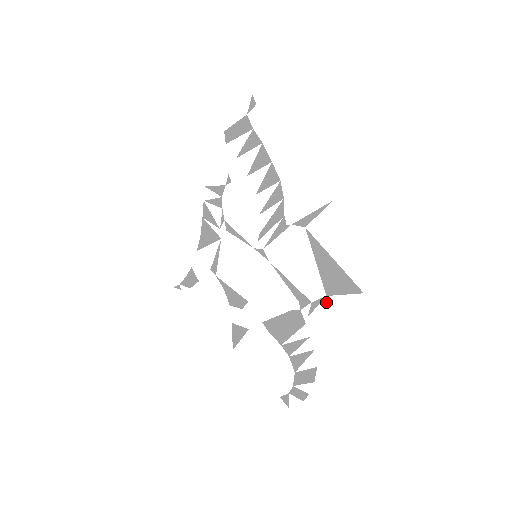
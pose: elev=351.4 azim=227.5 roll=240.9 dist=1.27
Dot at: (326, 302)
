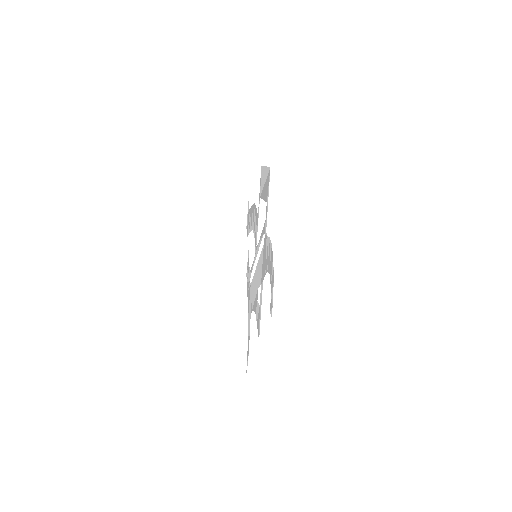
Dot at: (267, 205)
